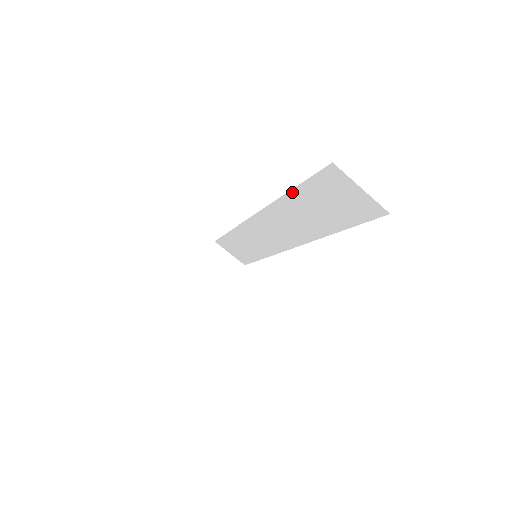
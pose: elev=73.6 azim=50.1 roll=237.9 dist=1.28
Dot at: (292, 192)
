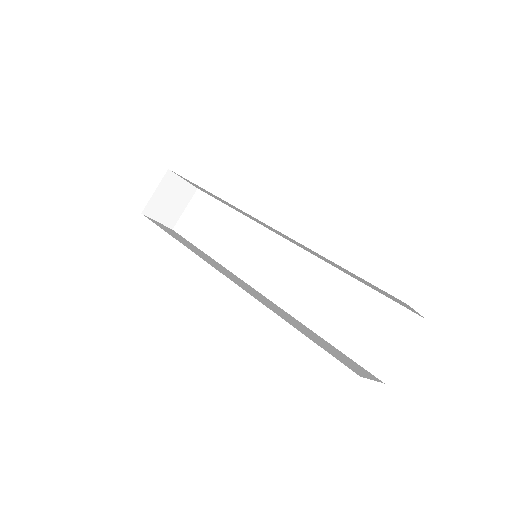
Dot at: (334, 263)
